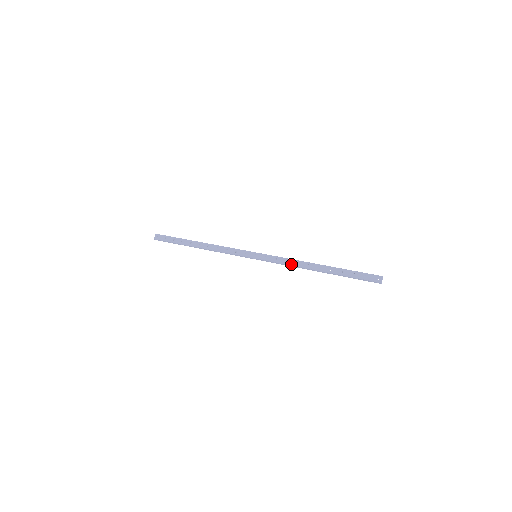
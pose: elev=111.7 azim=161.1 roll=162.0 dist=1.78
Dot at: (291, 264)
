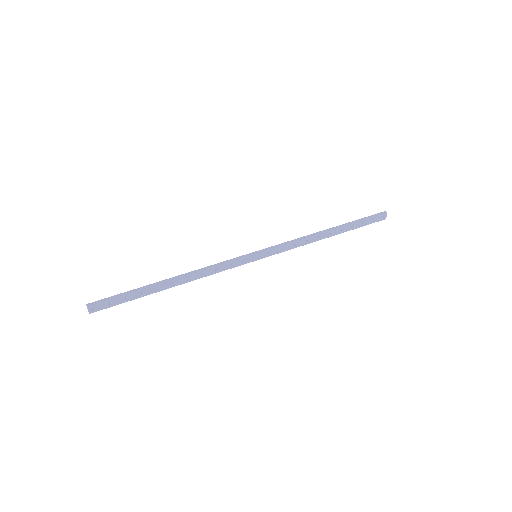
Dot at: (301, 245)
